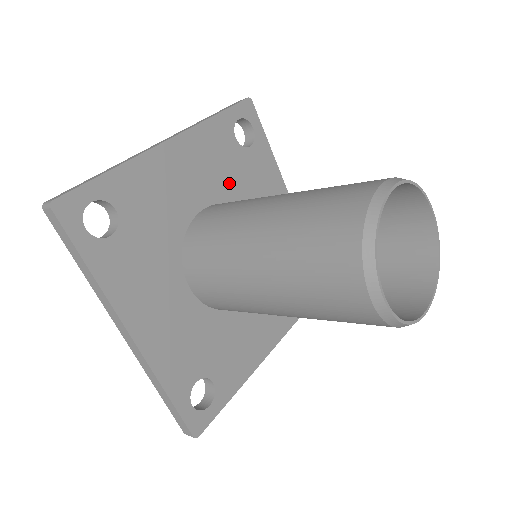
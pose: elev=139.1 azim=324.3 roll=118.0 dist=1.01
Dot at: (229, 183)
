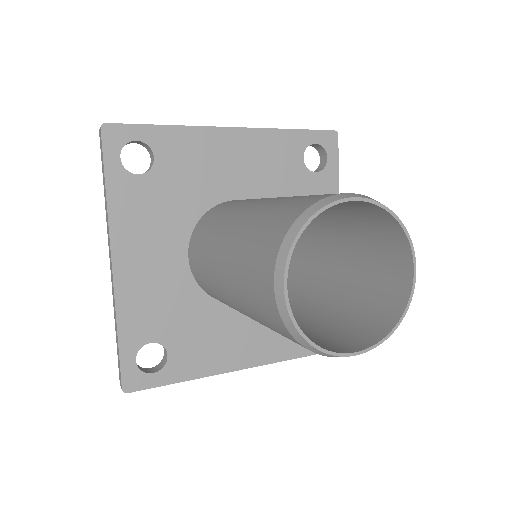
Dot at: (276, 192)
